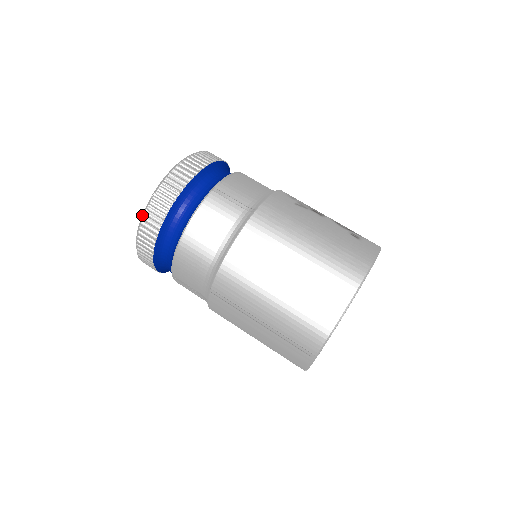
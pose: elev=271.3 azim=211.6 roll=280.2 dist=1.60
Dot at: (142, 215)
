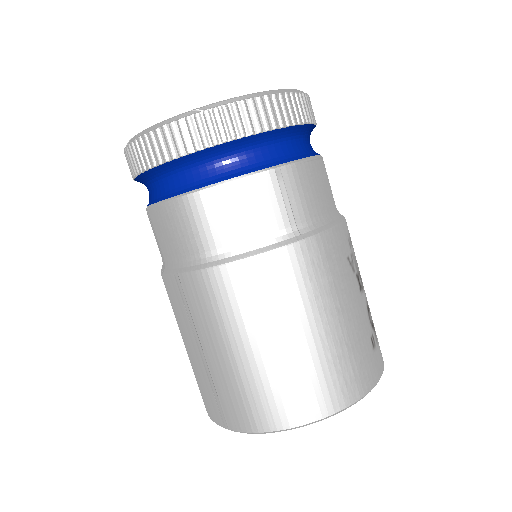
Dot at: (165, 120)
